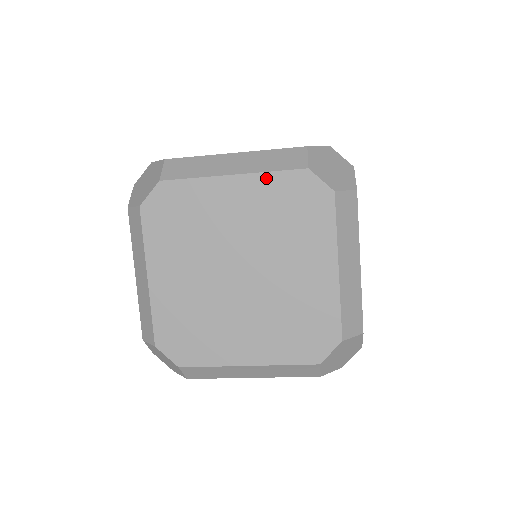
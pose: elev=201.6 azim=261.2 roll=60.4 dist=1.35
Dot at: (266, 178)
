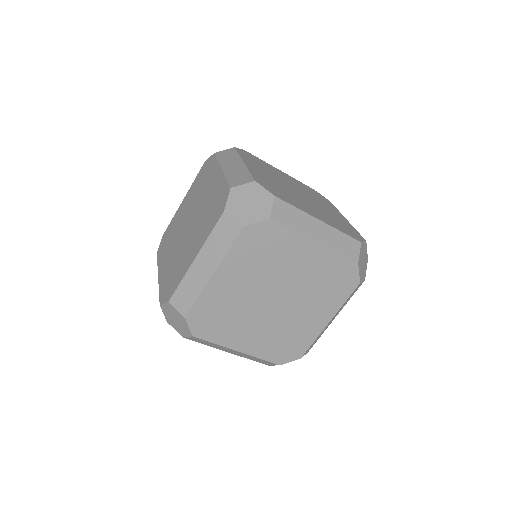
Dot at: (333, 256)
